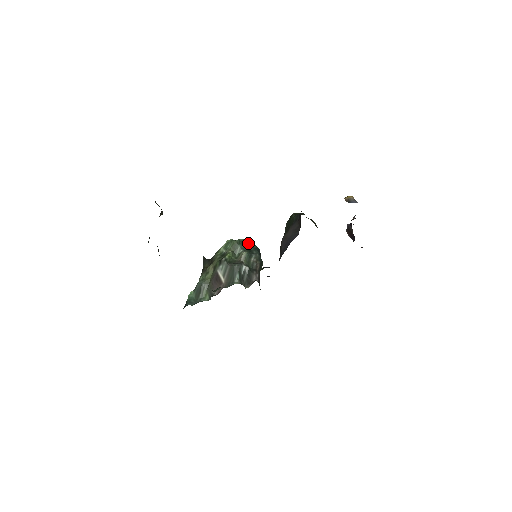
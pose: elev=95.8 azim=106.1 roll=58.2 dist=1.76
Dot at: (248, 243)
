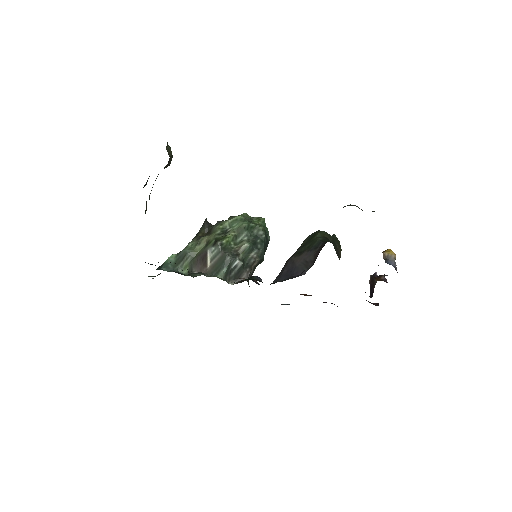
Dot at: (258, 231)
